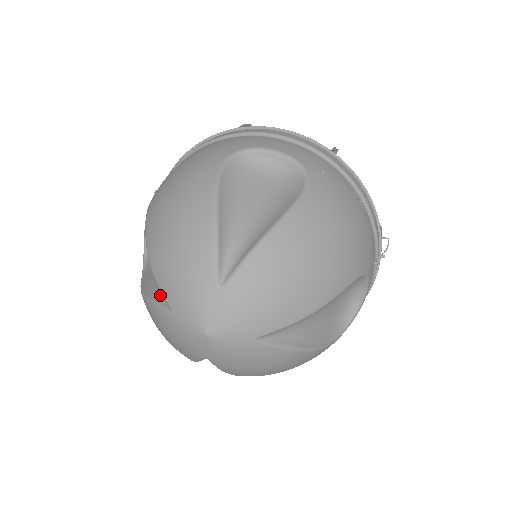
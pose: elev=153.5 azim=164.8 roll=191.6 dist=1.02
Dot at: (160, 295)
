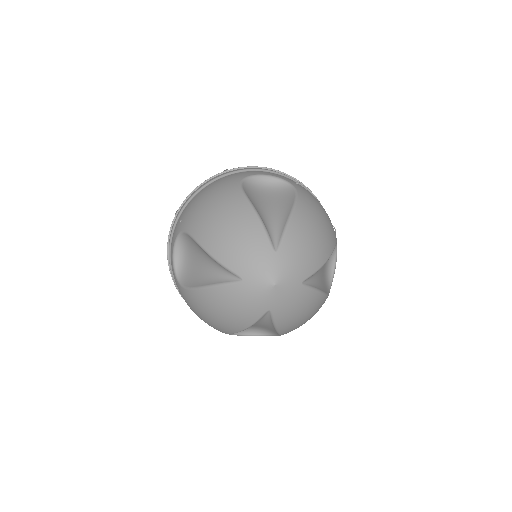
Dot at: (224, 278)
